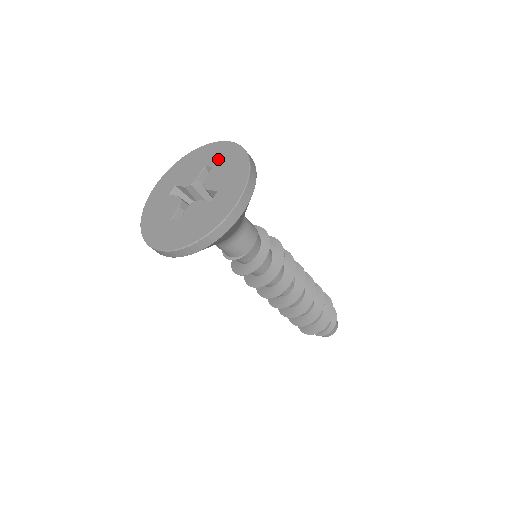
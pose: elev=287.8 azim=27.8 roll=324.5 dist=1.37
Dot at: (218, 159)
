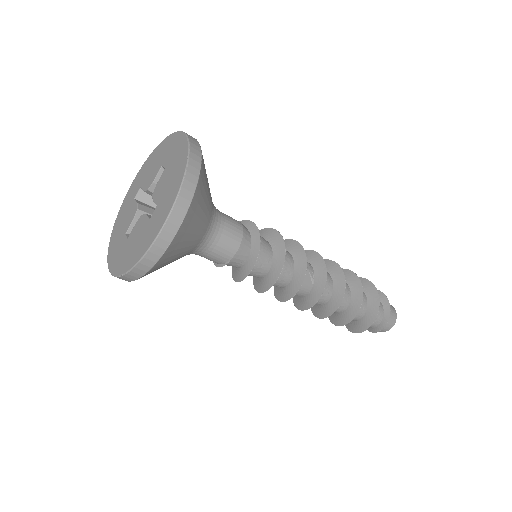
Dot at: (170, 158)
